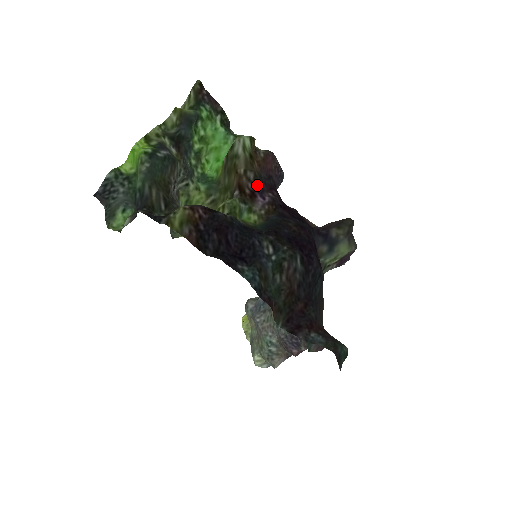
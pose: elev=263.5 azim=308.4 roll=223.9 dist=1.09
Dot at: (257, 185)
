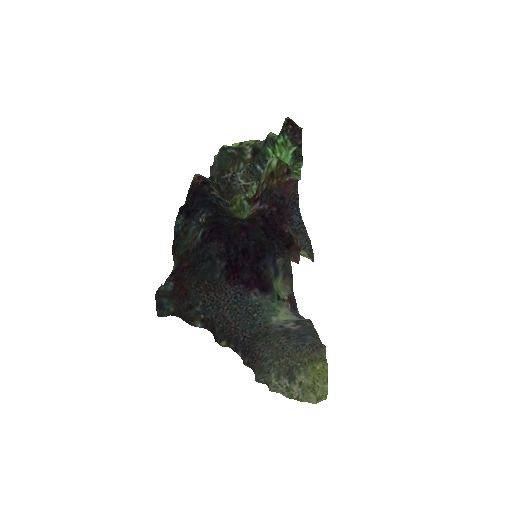
Dot at: (264, 195)
